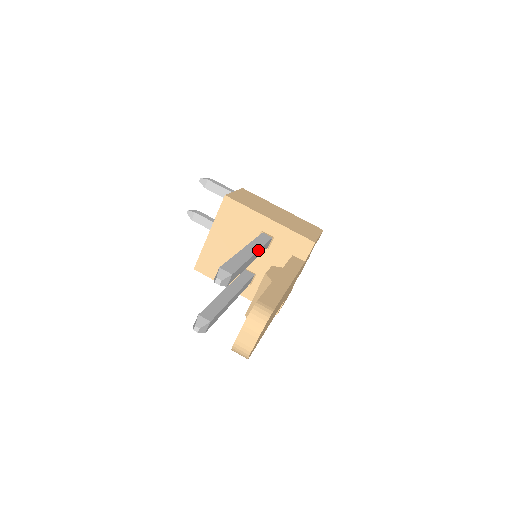
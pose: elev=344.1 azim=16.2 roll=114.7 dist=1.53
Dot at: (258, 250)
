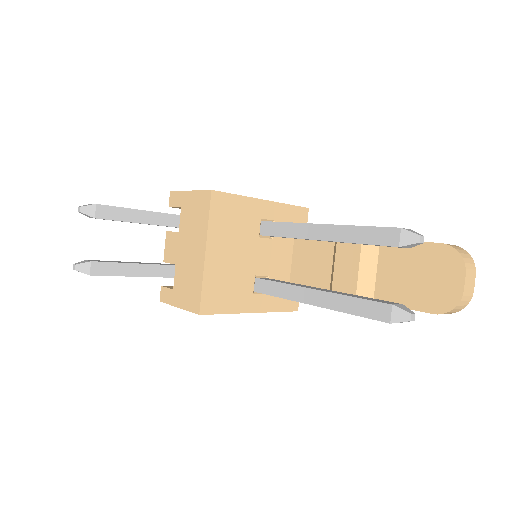
Dot at: occluded
